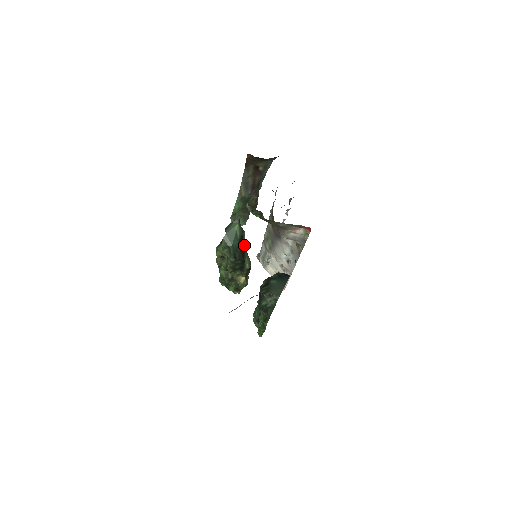
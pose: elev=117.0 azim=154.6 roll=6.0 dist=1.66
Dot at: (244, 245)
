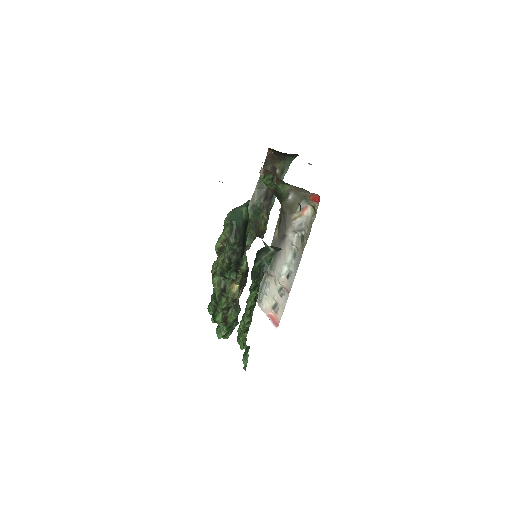
Dot at: (246, 238)
